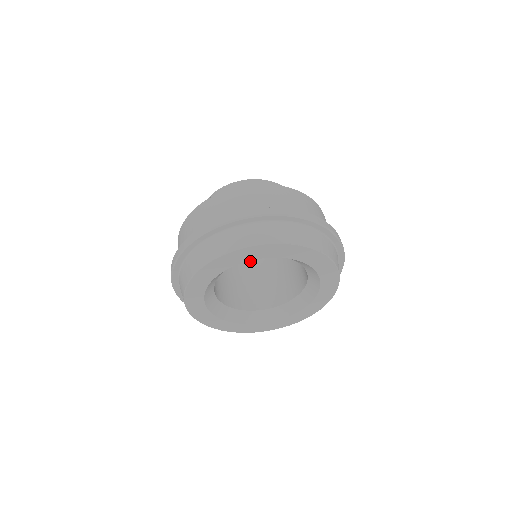
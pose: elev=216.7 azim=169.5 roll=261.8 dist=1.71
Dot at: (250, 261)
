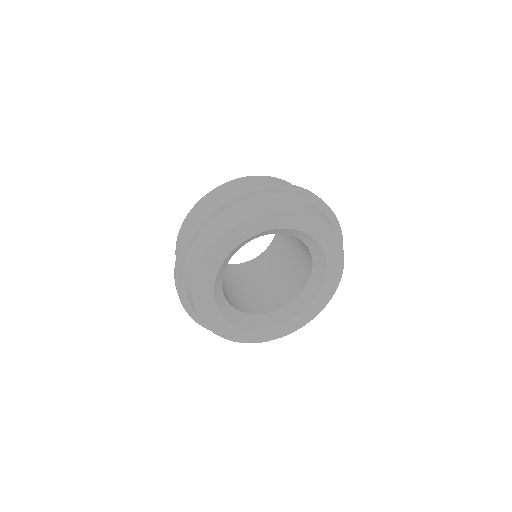
Dot at: (258, 273)
